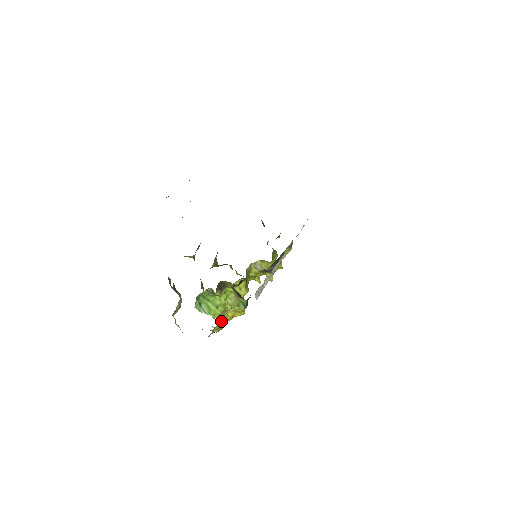
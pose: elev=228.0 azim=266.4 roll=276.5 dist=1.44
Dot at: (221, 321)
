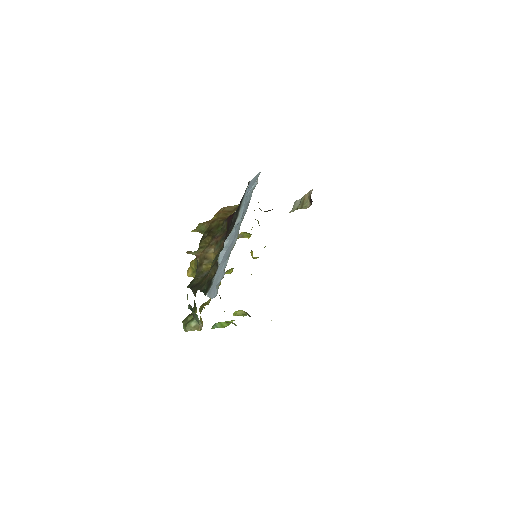
Dot at: occluded
